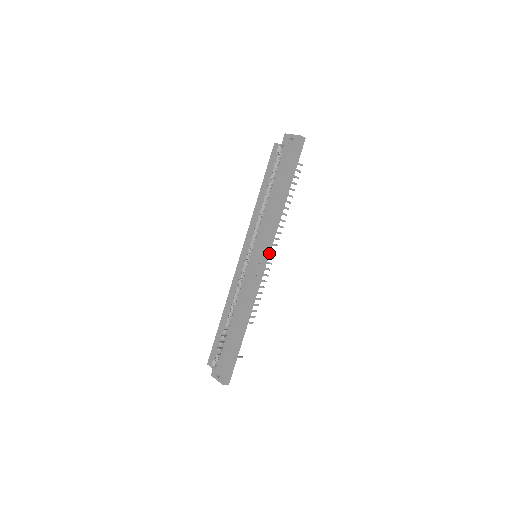
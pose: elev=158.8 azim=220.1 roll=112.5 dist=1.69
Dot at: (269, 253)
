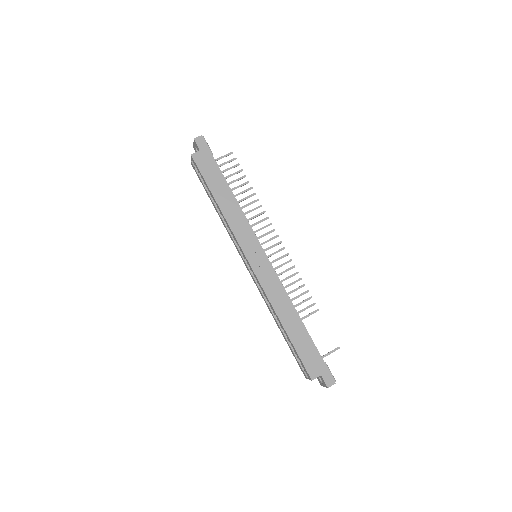
Dot at: (260, 244)
